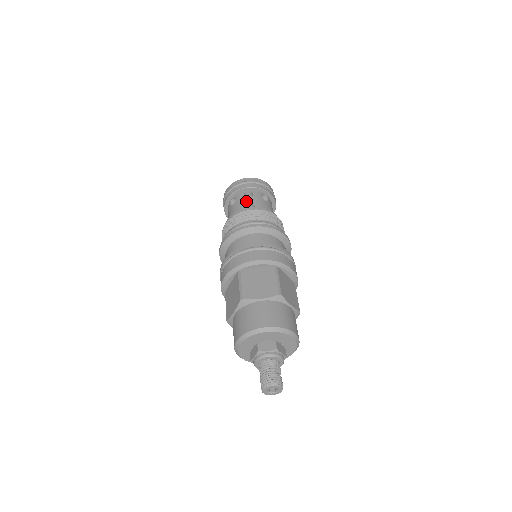
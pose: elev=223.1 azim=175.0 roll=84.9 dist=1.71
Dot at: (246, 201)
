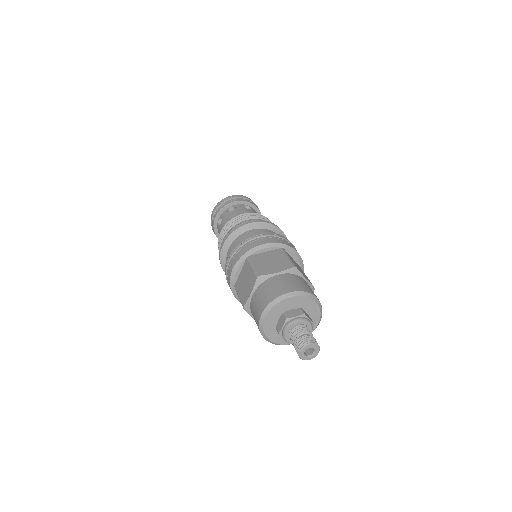
Dot at: (221, 228)
